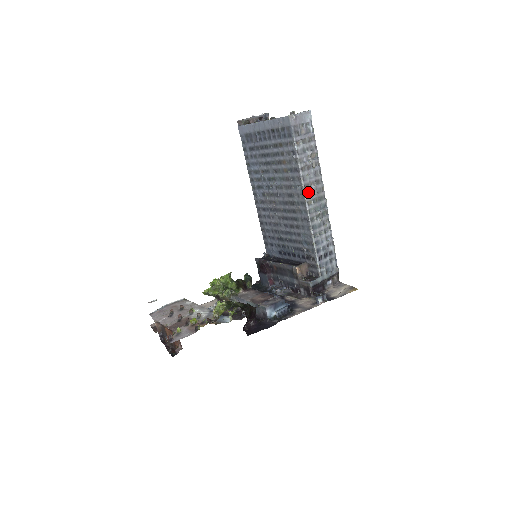
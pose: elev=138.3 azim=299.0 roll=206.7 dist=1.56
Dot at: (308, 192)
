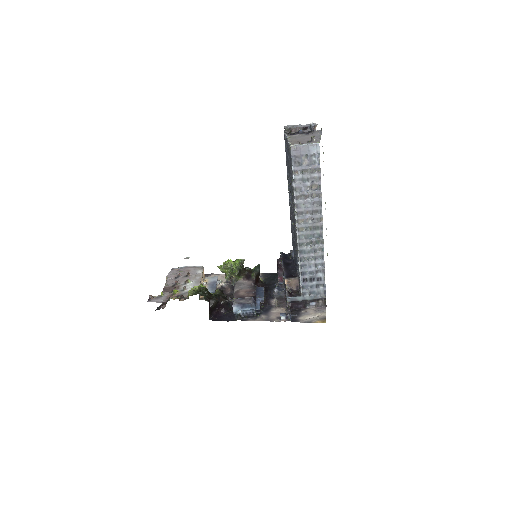
Dot at: (301, 219)
